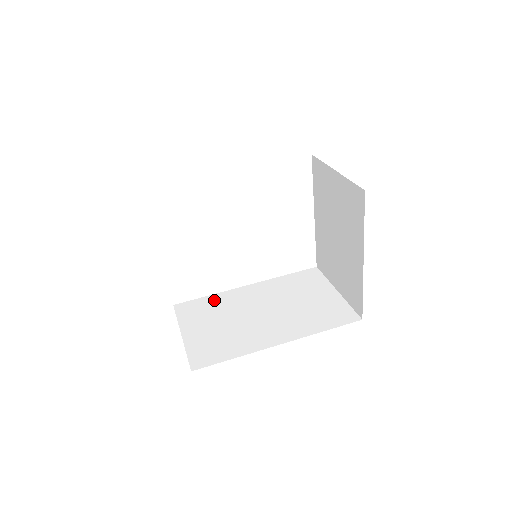
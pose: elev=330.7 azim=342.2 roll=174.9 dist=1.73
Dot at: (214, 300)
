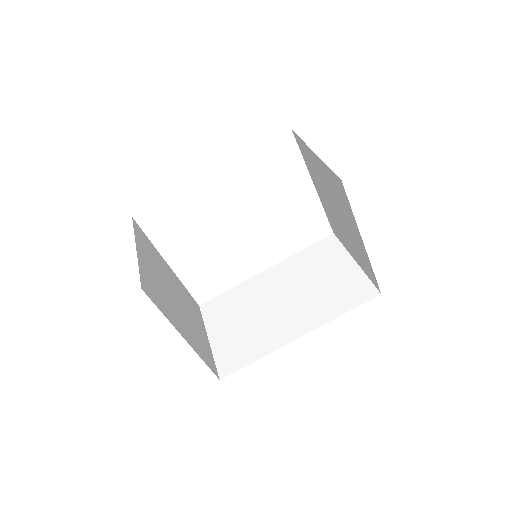
Dot at: (235, 294)
